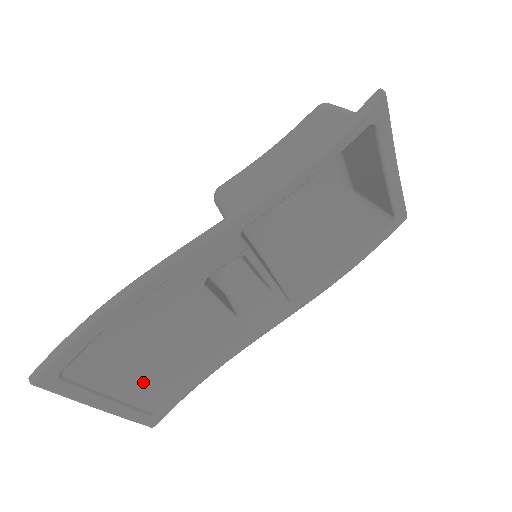
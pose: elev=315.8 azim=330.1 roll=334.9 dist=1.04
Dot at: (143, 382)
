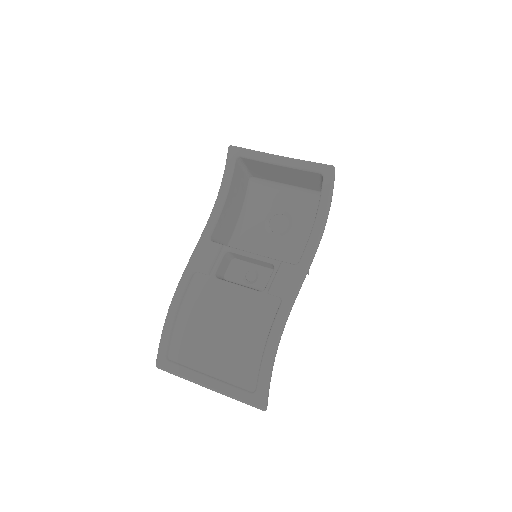
Dot at: (224, 360)
